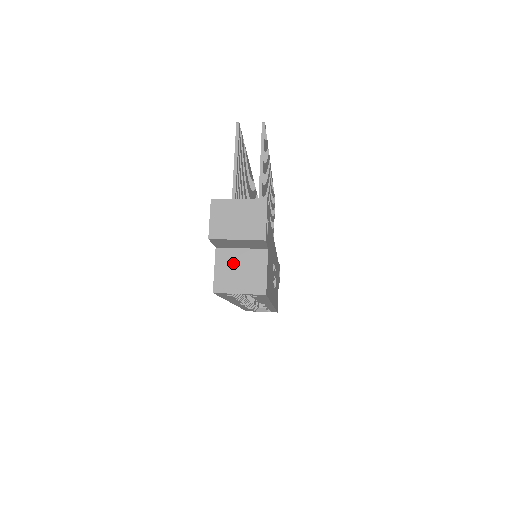
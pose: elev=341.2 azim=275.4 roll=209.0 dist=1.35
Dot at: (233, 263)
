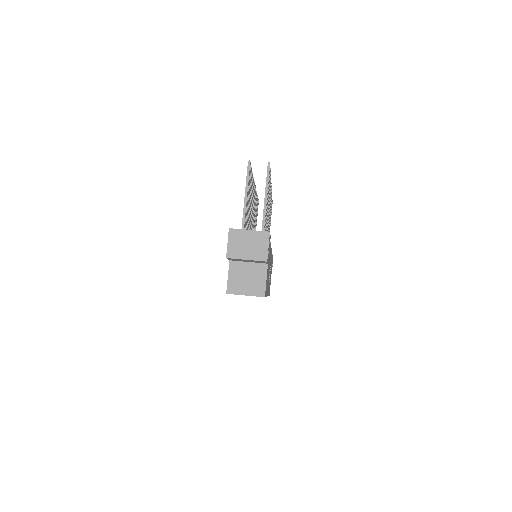
Dot at: (242, 273)
